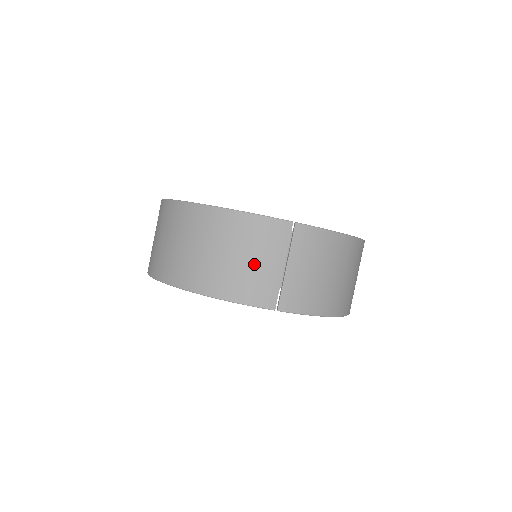
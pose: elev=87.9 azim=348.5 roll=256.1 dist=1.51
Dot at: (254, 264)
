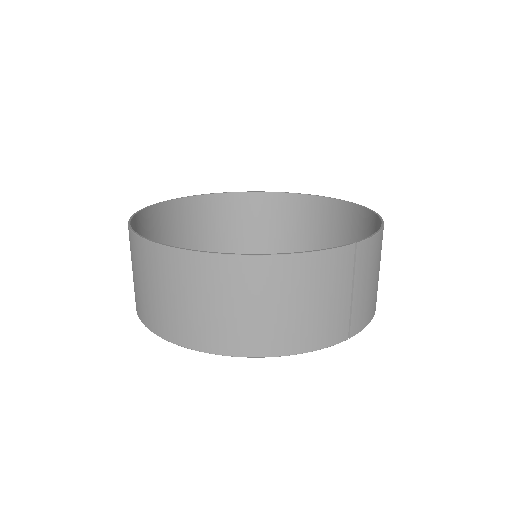
Dot at: (325, 305)
